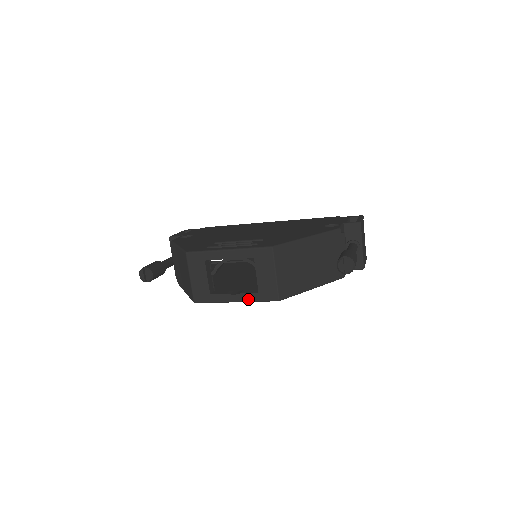
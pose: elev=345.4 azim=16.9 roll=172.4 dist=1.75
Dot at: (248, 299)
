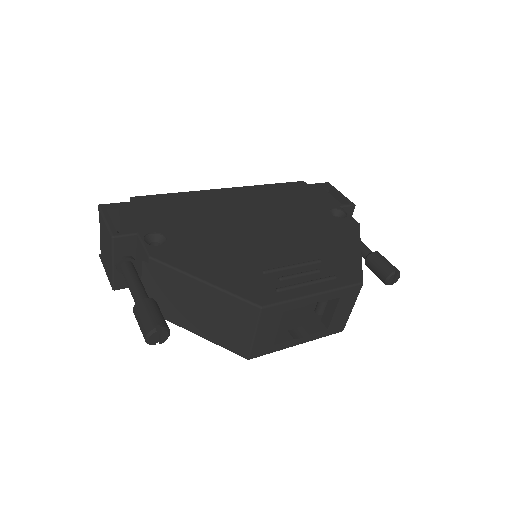
Dot at: (314, 338)
